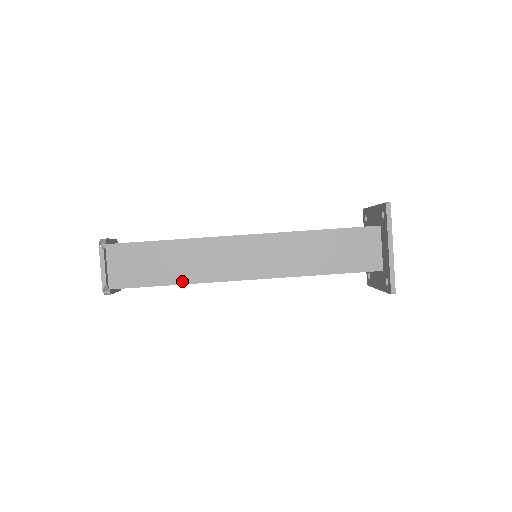
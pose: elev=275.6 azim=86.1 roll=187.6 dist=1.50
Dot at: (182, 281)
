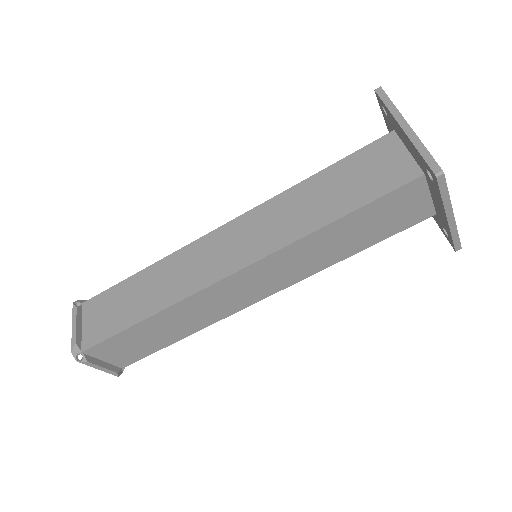
Dot at: (192, 332)
